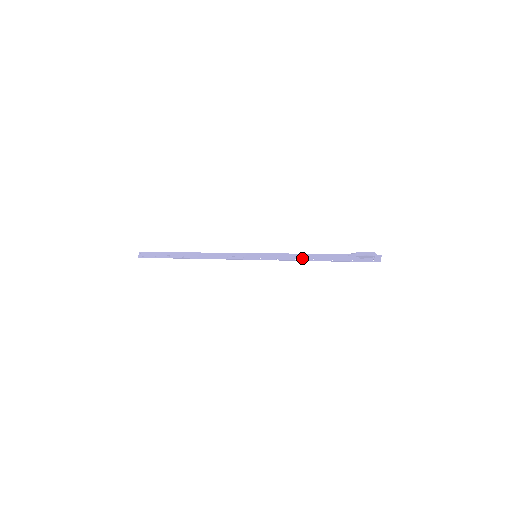
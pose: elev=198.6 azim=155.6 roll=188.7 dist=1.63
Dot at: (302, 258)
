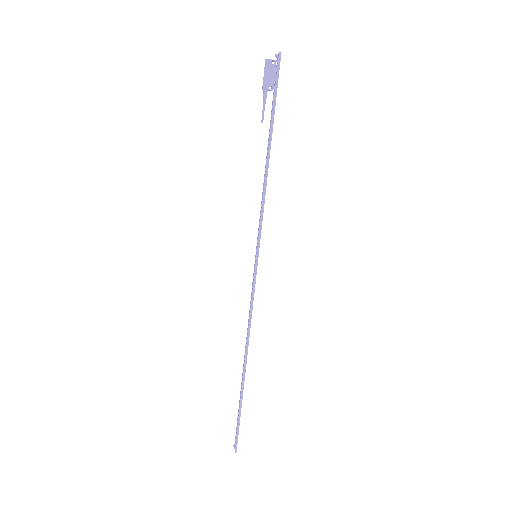
Dot at: (264, 181)
